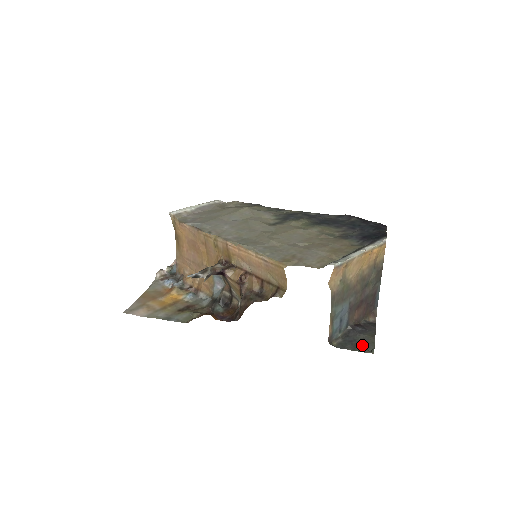
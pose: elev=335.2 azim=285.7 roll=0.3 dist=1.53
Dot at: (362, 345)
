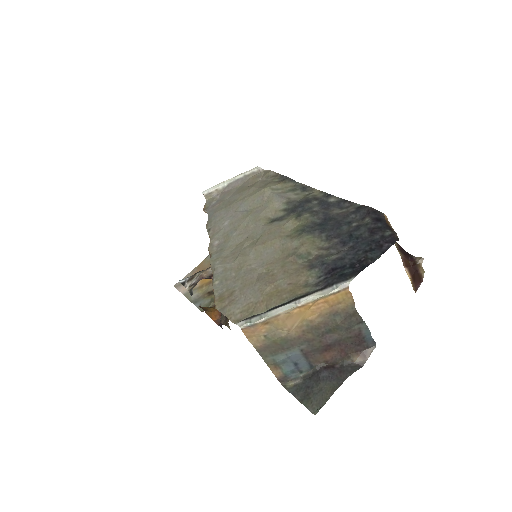
Dot at: (313, 398)
